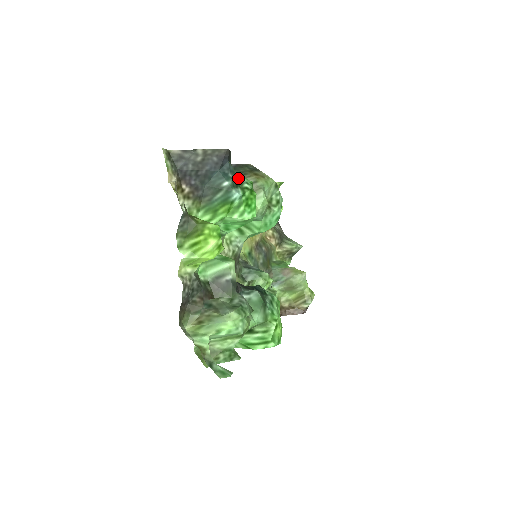
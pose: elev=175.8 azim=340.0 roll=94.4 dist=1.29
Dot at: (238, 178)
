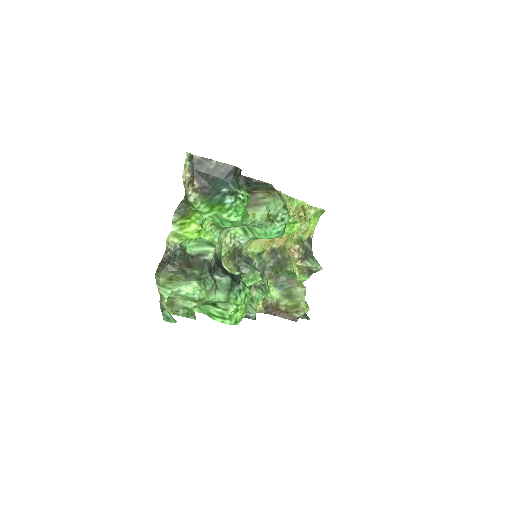
Dot at: (237, 189)
